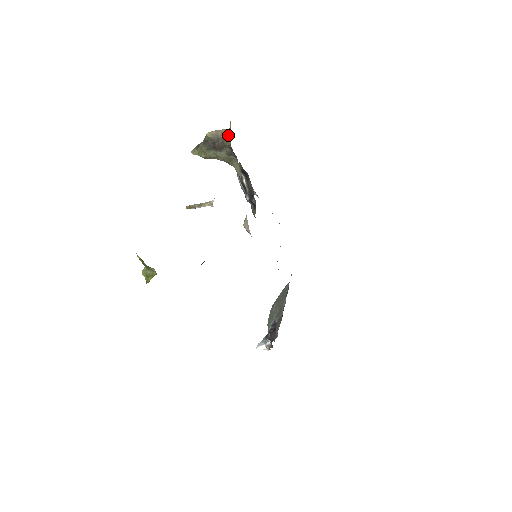
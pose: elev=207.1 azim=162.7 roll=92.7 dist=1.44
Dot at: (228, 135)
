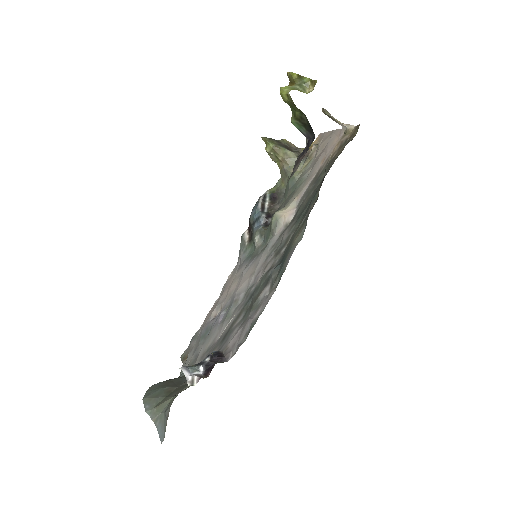
Dot at: occluded
